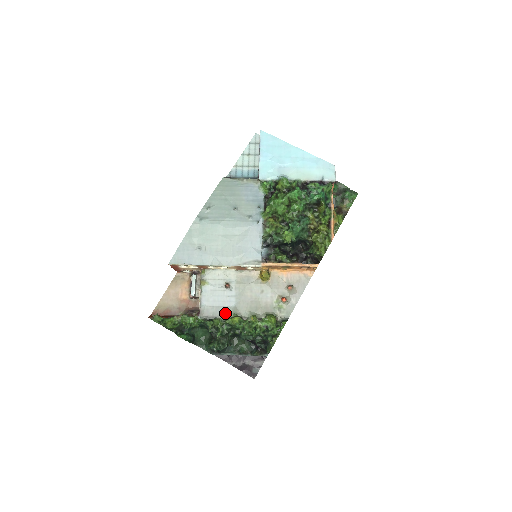
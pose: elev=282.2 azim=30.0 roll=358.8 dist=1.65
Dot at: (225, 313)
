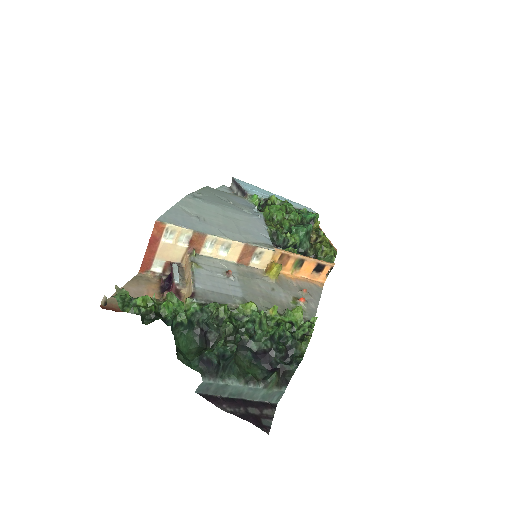
Dot at: (231, 301)
